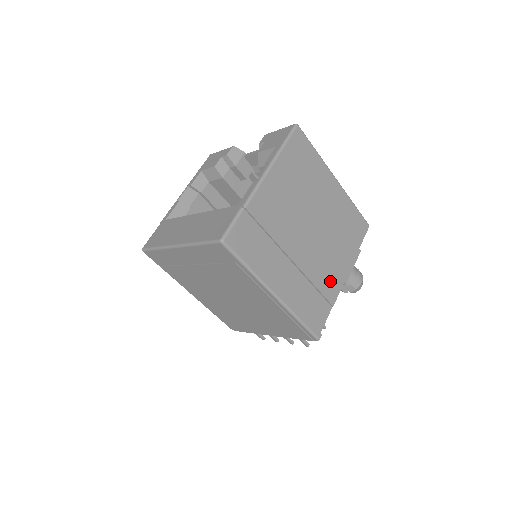
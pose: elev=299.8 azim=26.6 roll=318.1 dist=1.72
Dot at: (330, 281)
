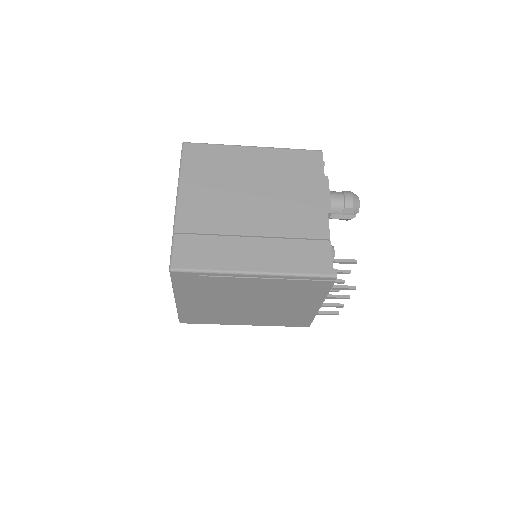
Dot at: (309, 223)
